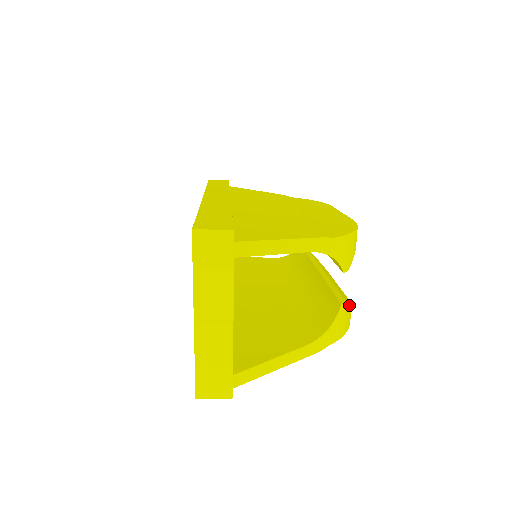
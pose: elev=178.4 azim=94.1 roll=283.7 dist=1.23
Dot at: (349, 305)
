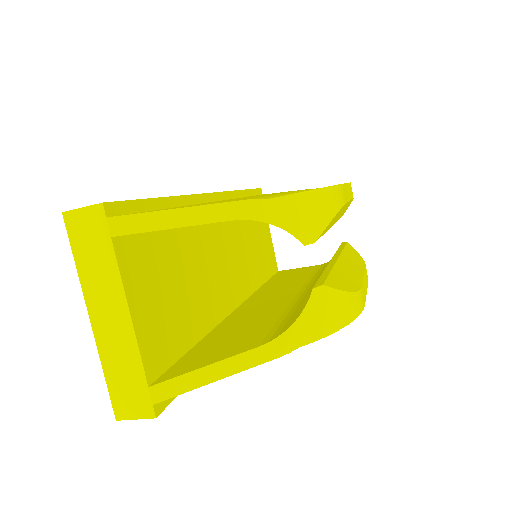
Dot at: (337, 291)
